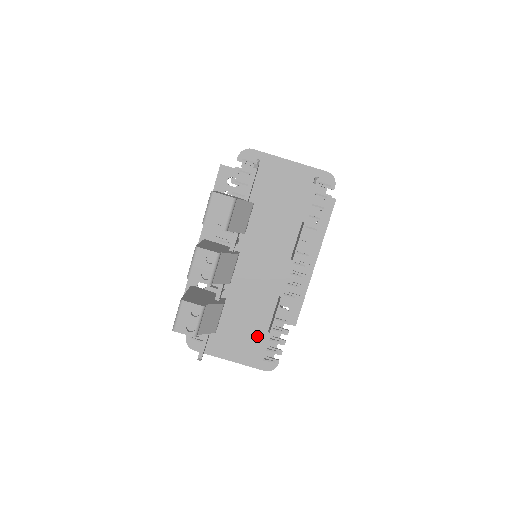
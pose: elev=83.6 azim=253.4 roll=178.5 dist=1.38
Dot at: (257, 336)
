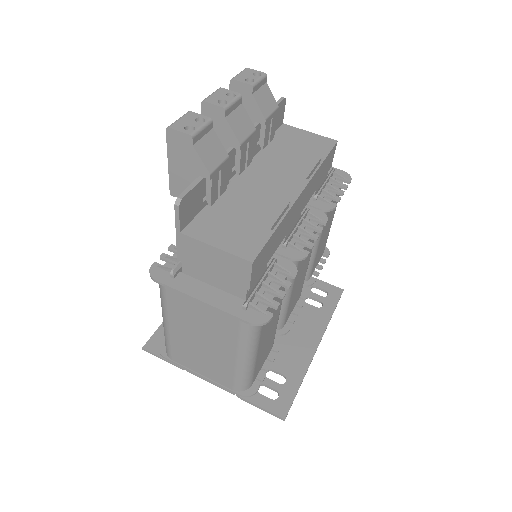
Dot at: (255, 230)
